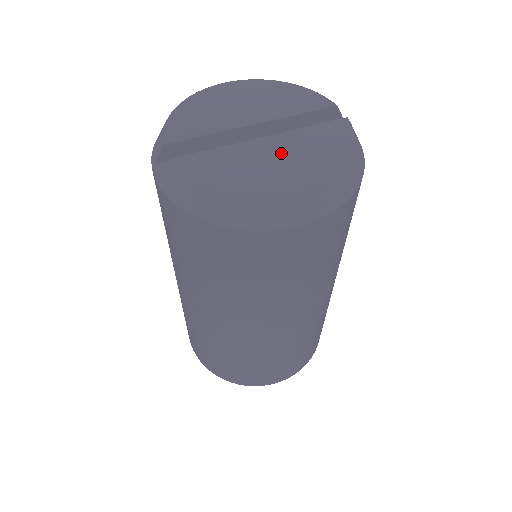
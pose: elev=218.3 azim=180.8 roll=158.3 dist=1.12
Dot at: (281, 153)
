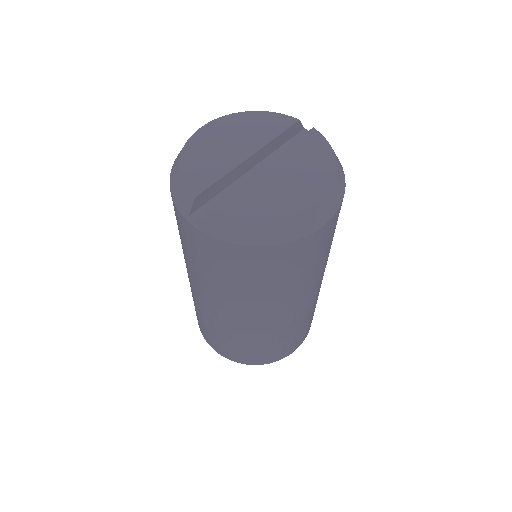
Dot at: (287, 173)
